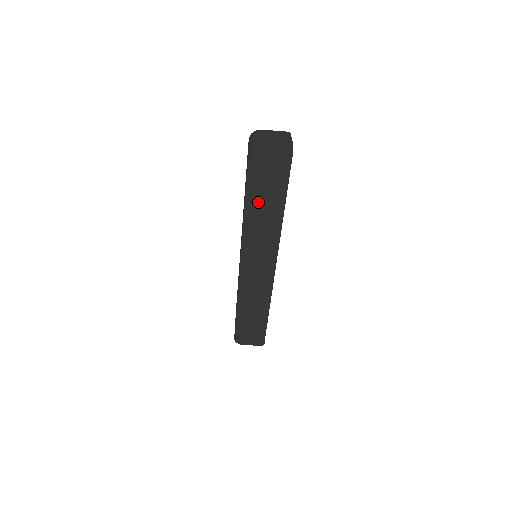
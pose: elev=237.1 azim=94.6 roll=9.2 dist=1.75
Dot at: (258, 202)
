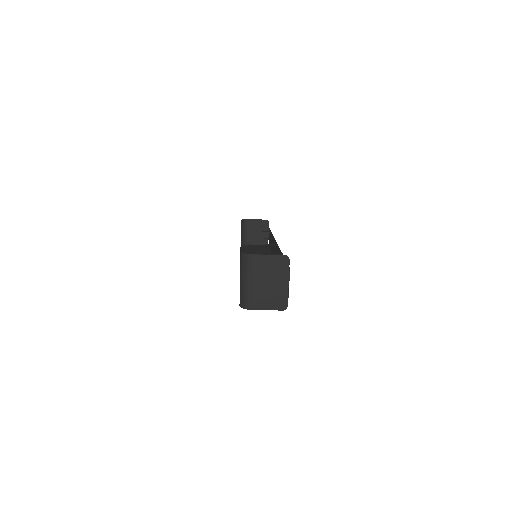
Dot at: occluded
